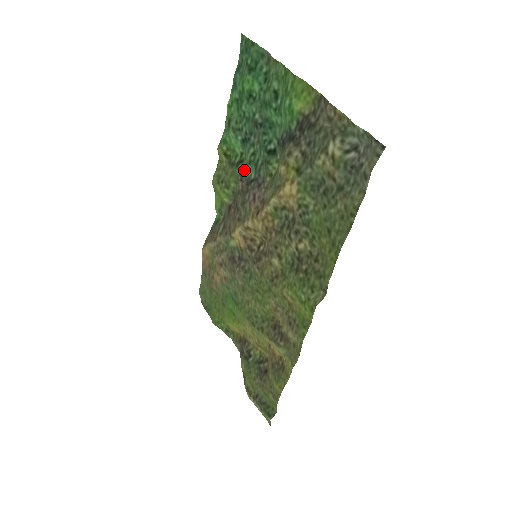
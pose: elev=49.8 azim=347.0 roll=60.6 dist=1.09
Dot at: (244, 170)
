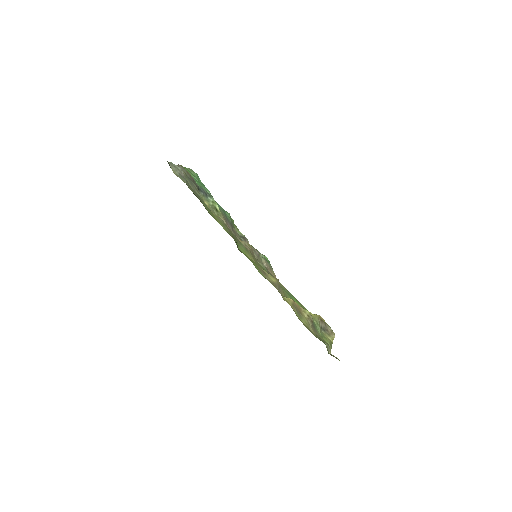
Dot at: (231, 221)
